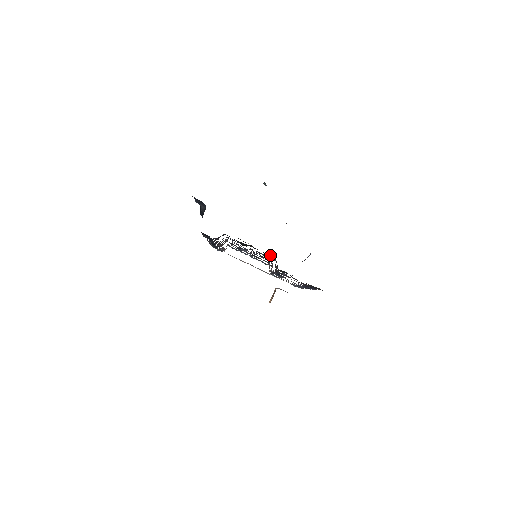
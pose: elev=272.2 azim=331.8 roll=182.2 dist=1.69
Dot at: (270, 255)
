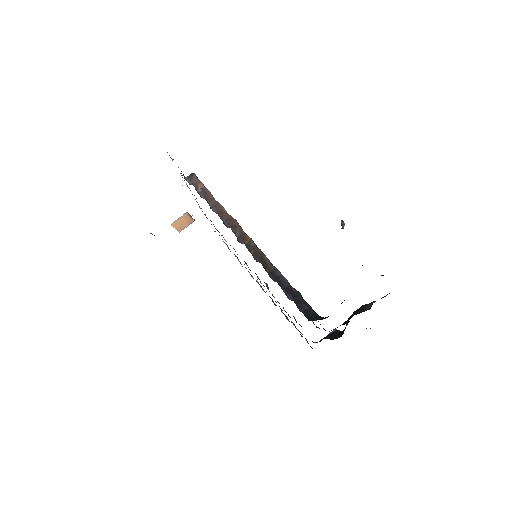
Dot at: occluded
